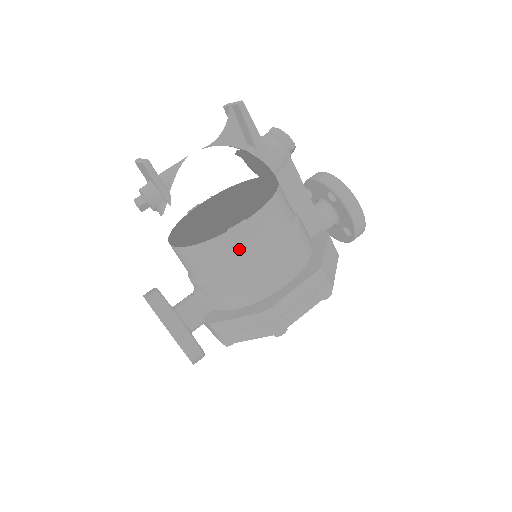
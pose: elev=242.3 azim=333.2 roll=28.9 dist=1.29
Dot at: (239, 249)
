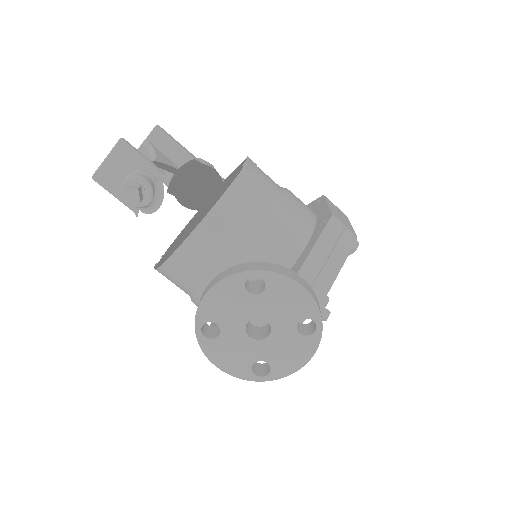
Dot at: (262, 184)
